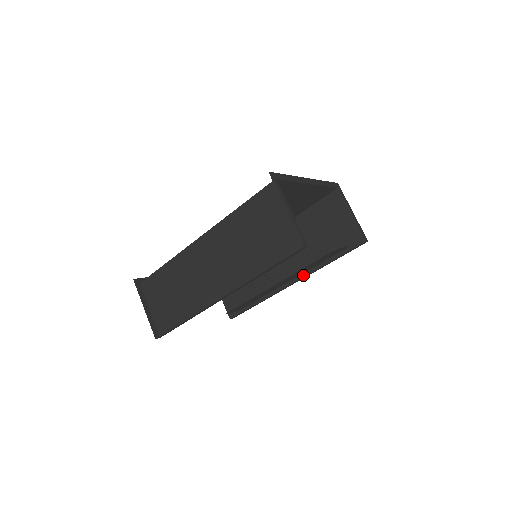
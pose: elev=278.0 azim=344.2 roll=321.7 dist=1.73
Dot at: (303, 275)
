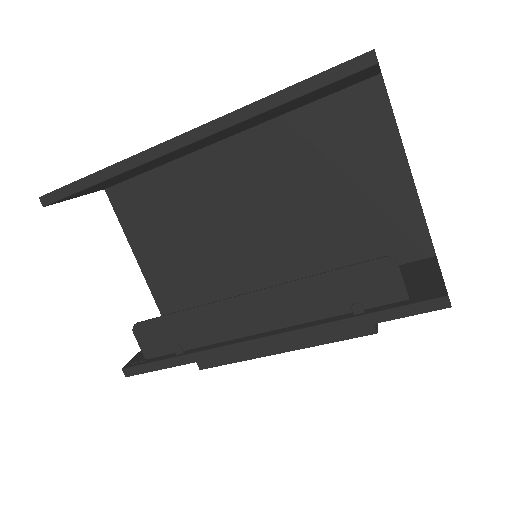
Dot at: (295, 328)
